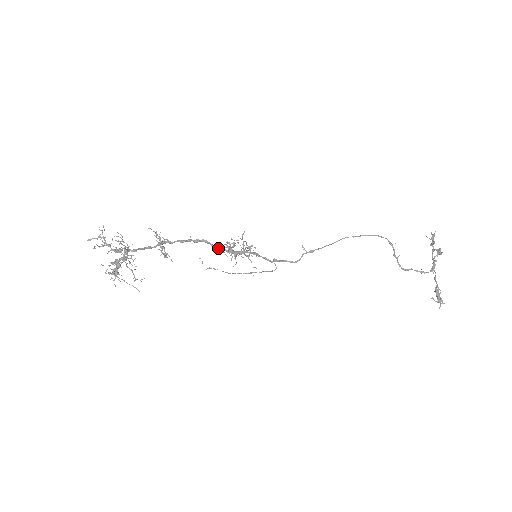
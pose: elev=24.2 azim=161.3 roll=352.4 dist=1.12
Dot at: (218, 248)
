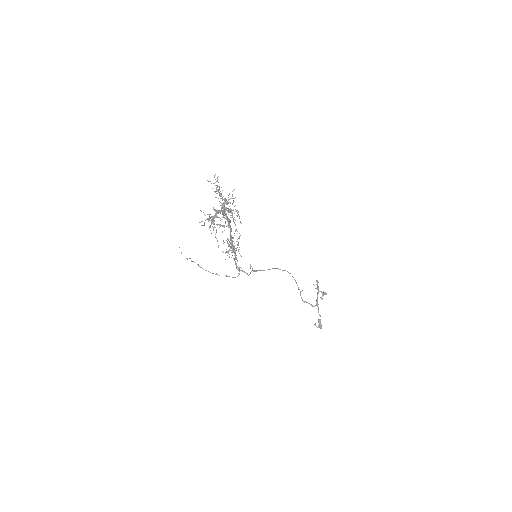
Dot at: (223, 240)
